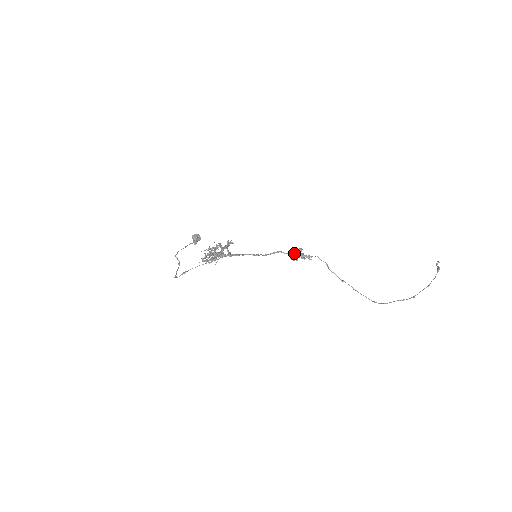
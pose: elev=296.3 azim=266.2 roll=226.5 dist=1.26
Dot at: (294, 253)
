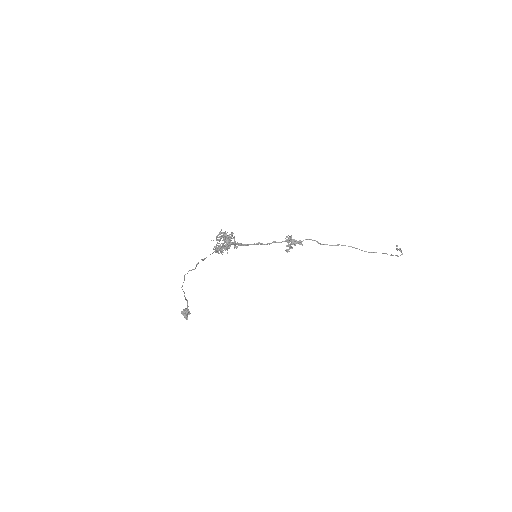
Dot at: (287, 241)
